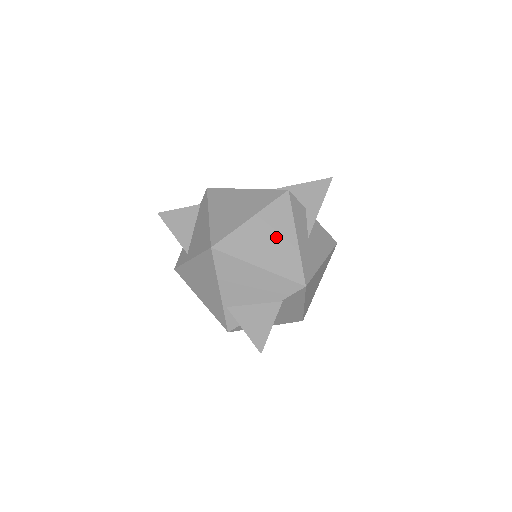
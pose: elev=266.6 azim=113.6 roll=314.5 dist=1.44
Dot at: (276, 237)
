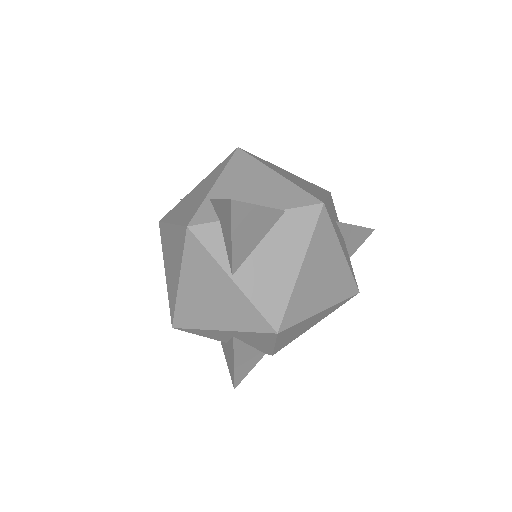
Dot at: (306, 184)
